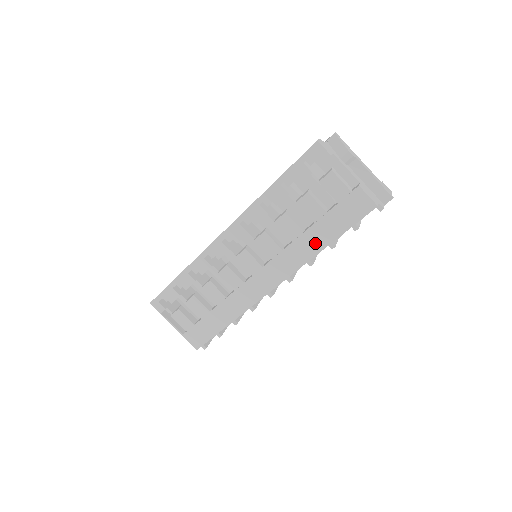
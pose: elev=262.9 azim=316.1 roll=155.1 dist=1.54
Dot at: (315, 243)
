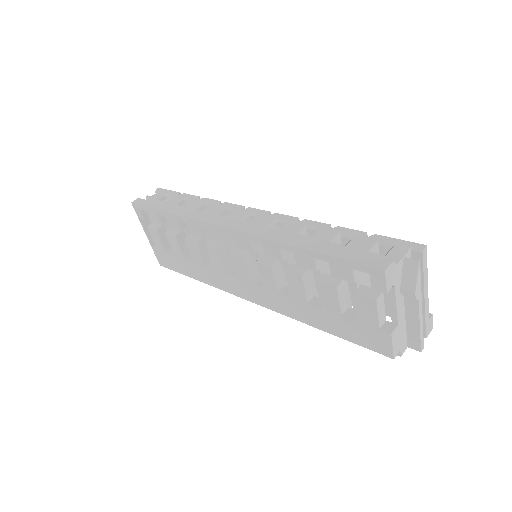
Dot at: (312, 318)
